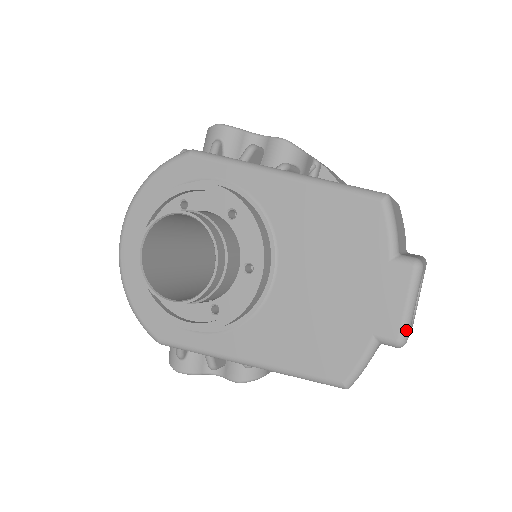
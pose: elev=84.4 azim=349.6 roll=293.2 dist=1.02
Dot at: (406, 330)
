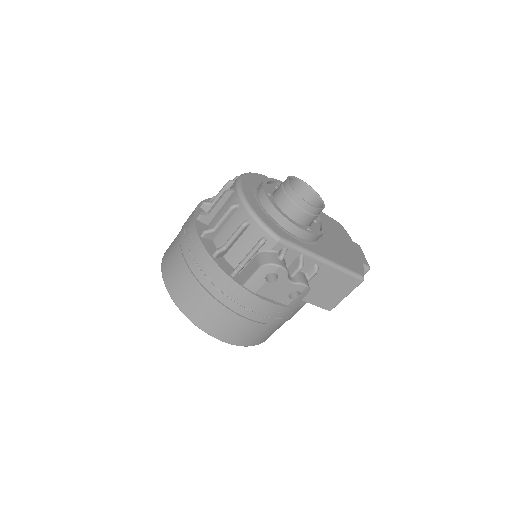
Dot at: (368, 264)
